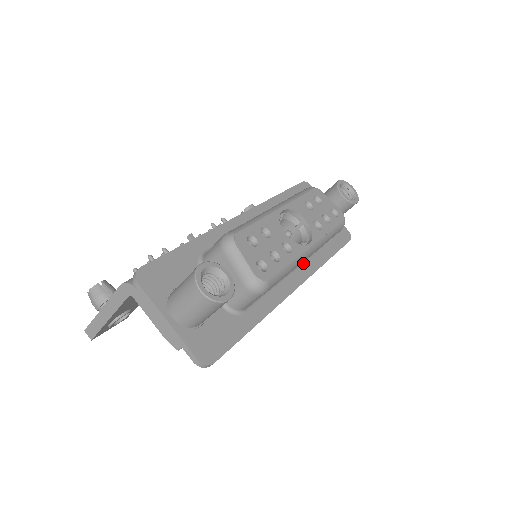
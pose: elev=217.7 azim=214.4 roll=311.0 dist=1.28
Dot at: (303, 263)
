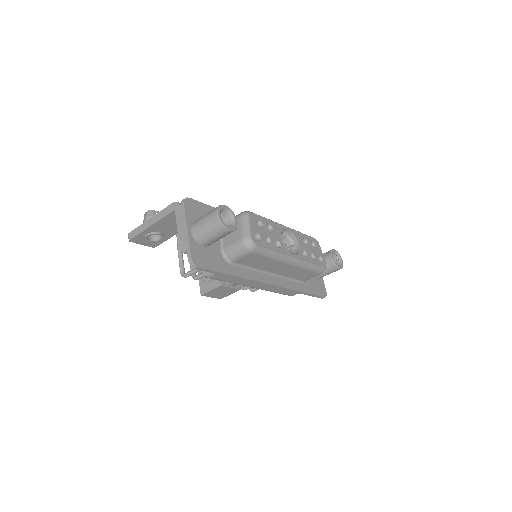
Dot at: (284, 278)
